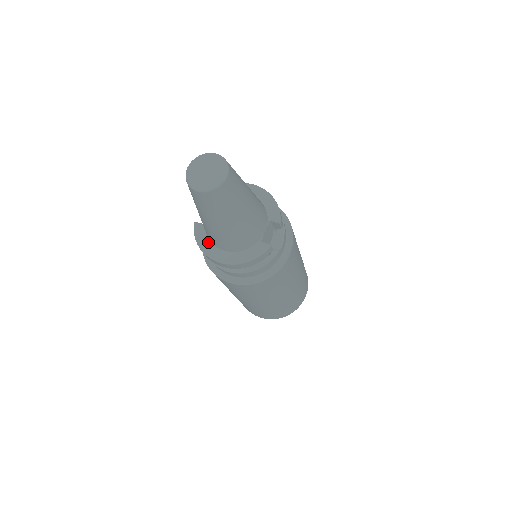
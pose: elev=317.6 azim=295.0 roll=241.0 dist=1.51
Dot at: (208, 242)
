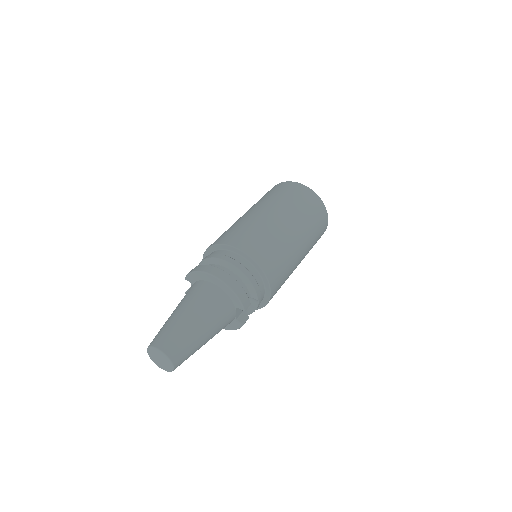
Dot at: occluded
